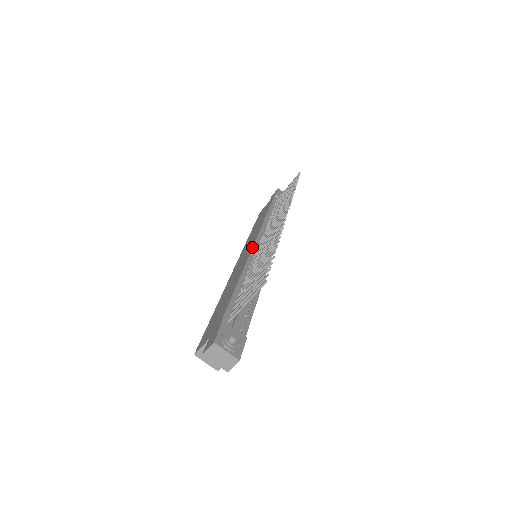
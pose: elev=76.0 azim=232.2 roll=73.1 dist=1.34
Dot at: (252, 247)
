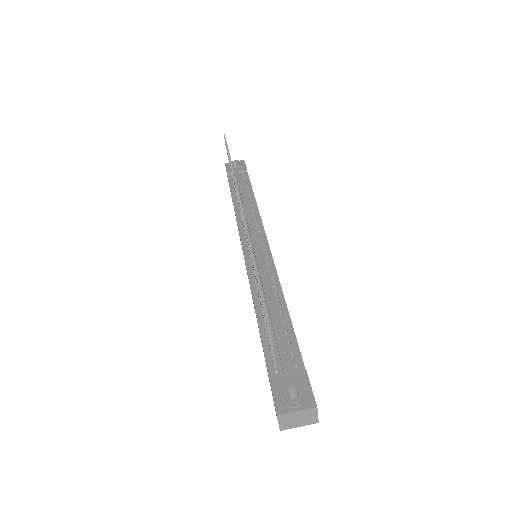
Dot at: occluded
